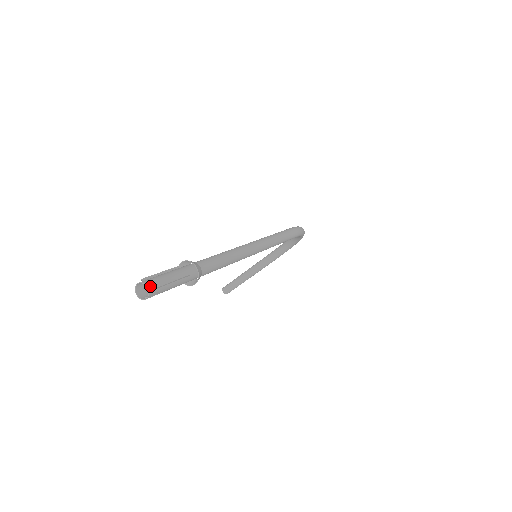
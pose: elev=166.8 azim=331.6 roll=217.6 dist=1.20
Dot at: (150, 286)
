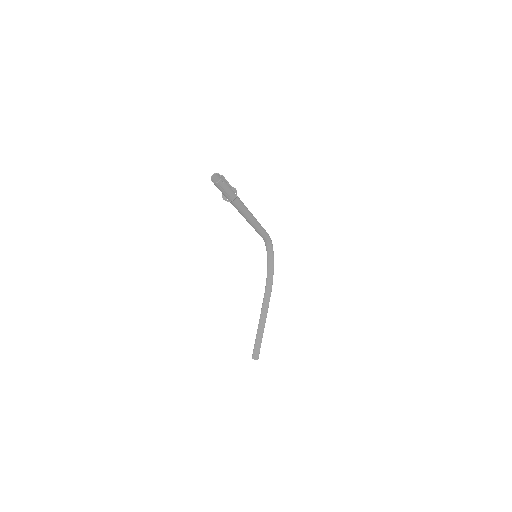
Dot at: (218, 174)
